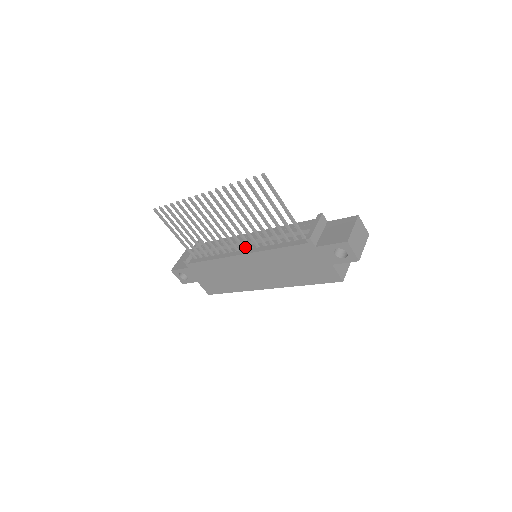
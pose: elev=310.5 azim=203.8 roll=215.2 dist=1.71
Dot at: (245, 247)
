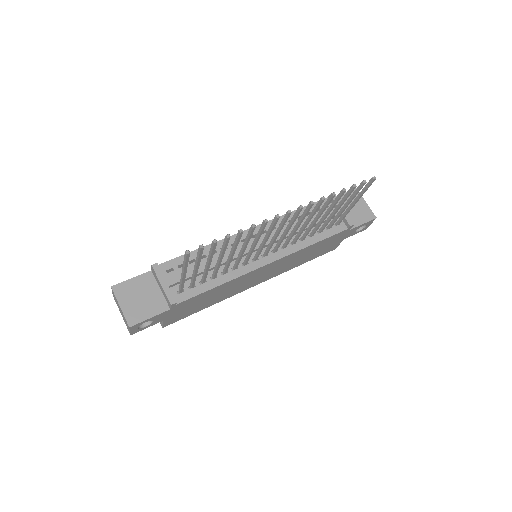
Dot at: (264, 252)
